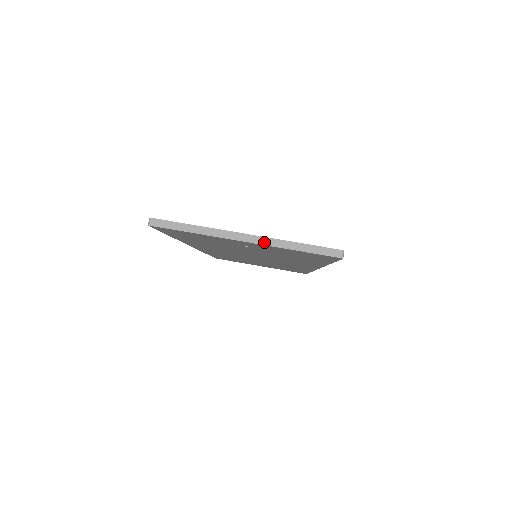
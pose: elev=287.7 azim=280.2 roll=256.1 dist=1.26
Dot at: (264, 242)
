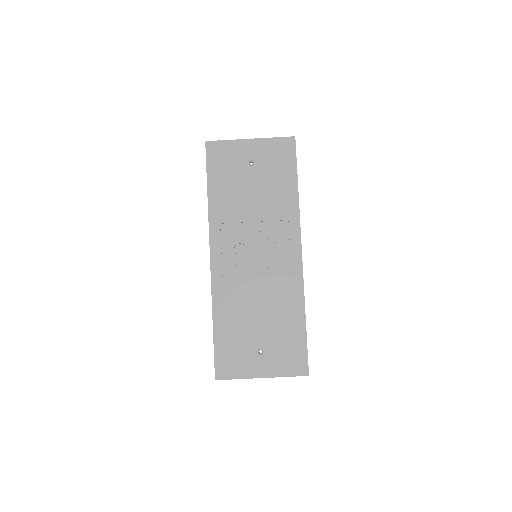
Dot at: (271, 377)
